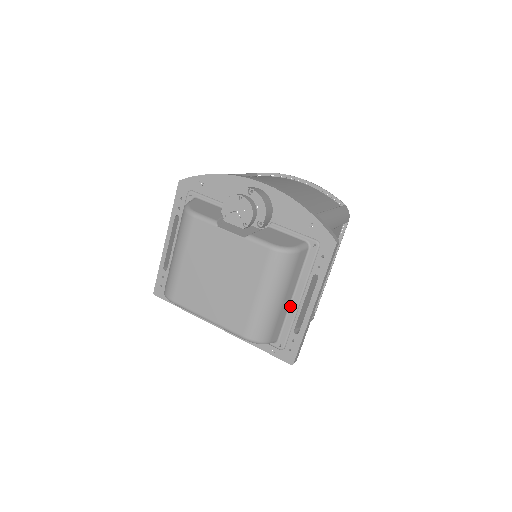
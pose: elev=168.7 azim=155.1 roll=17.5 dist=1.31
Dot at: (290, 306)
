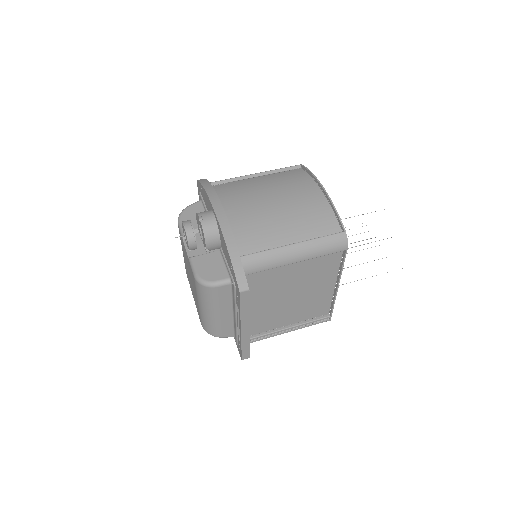
Dot at: (234, 319)
